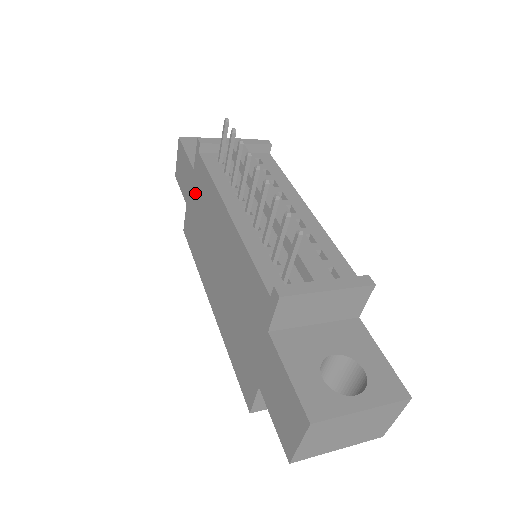
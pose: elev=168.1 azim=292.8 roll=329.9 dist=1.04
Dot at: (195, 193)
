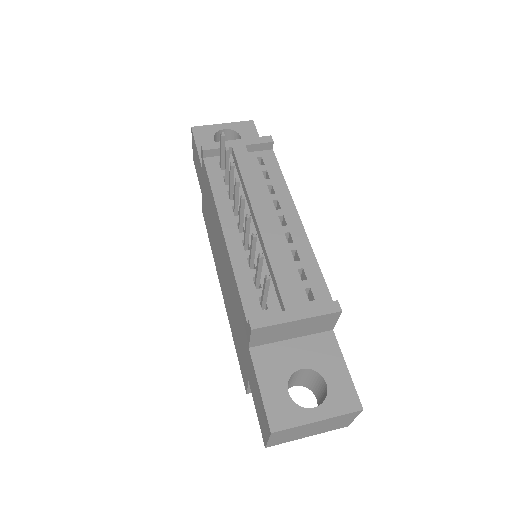
Dot at: (205, 190)
